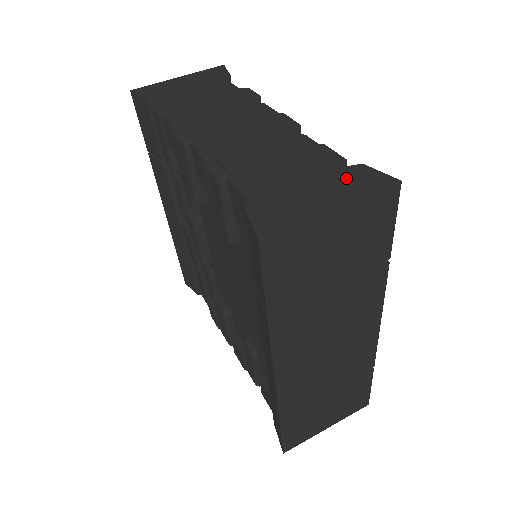
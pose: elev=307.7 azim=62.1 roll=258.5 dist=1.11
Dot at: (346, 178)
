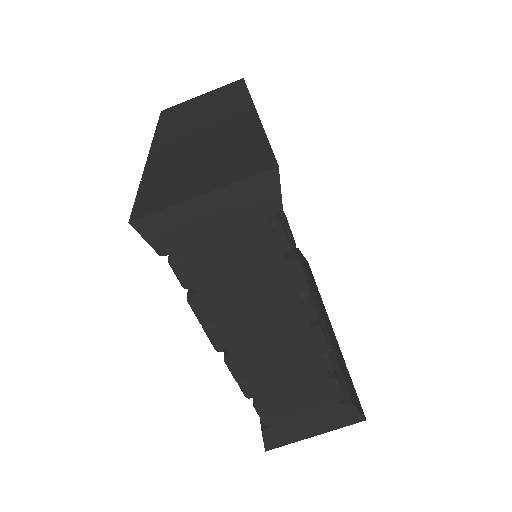
Dot at: (335, 415)
